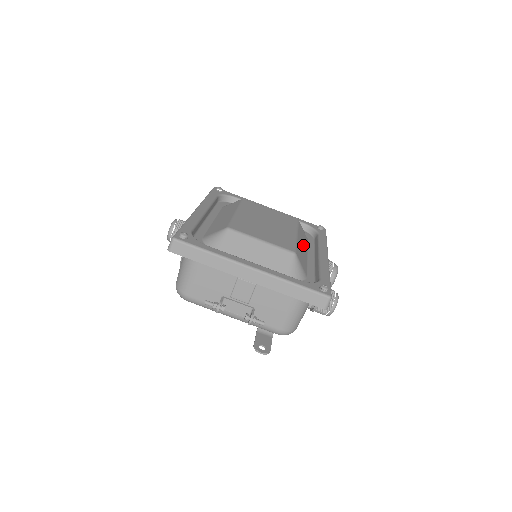
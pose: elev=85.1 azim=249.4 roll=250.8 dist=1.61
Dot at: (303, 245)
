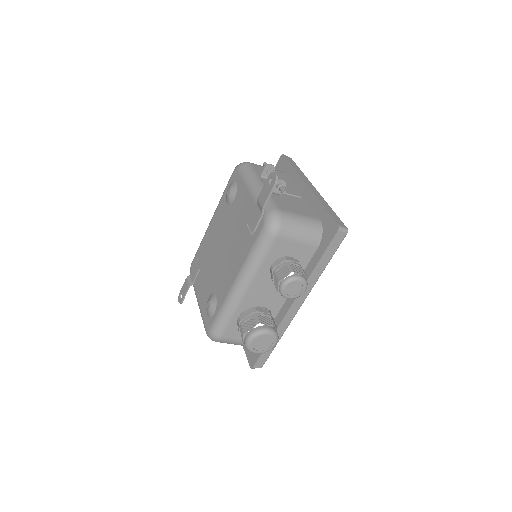
Dot at: occluded
